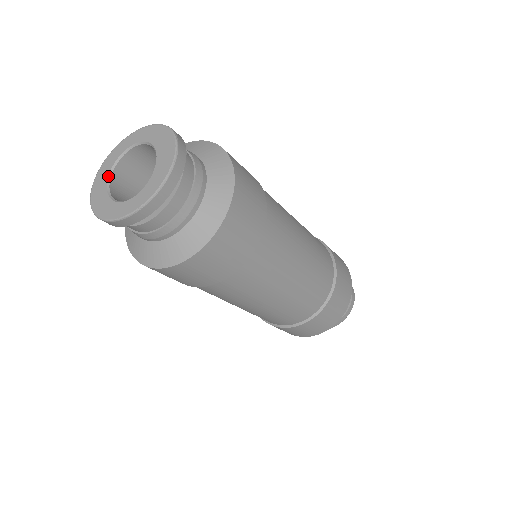
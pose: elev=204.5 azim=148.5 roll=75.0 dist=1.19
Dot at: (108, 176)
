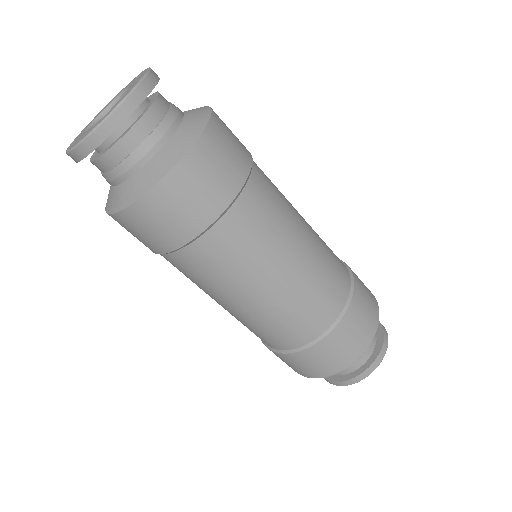
Dot at: (86, 129)
